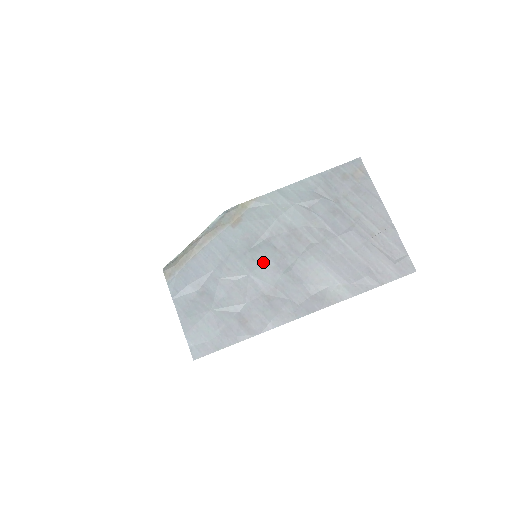
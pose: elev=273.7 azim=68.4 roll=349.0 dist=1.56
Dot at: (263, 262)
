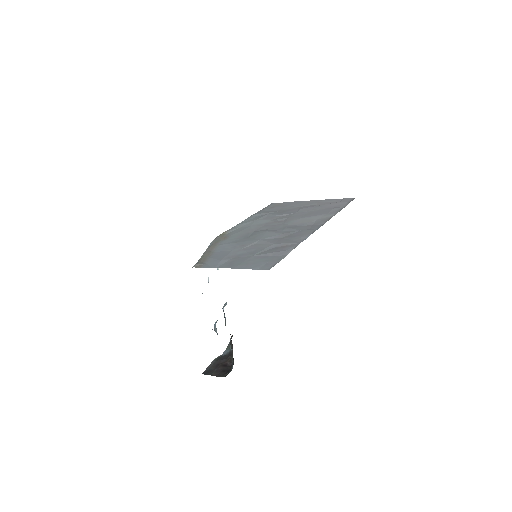
Dot at: (263, 234)
